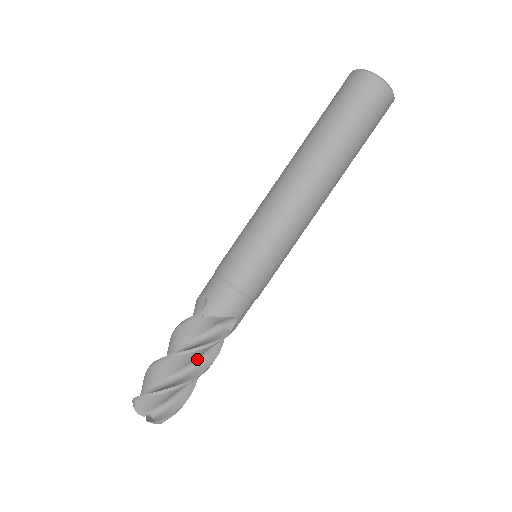
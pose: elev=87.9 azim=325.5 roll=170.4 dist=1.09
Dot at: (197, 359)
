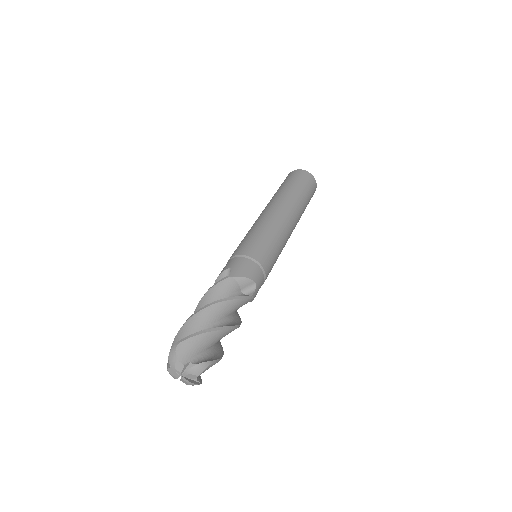
Dot at: (227, 318)
